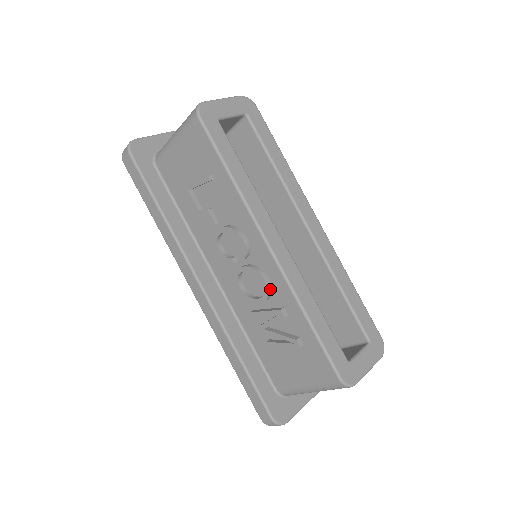
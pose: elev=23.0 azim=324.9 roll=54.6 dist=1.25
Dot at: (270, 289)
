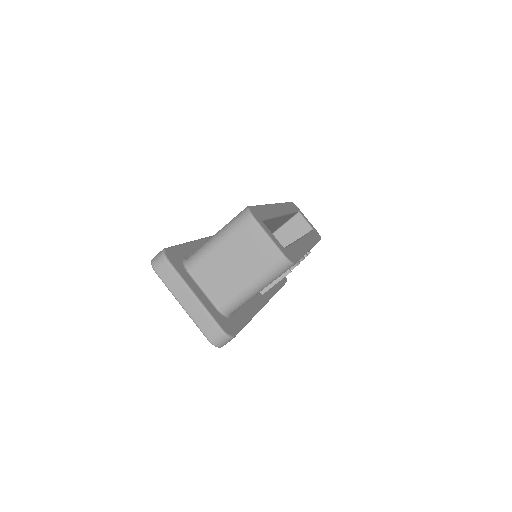
Dot at: occluded
